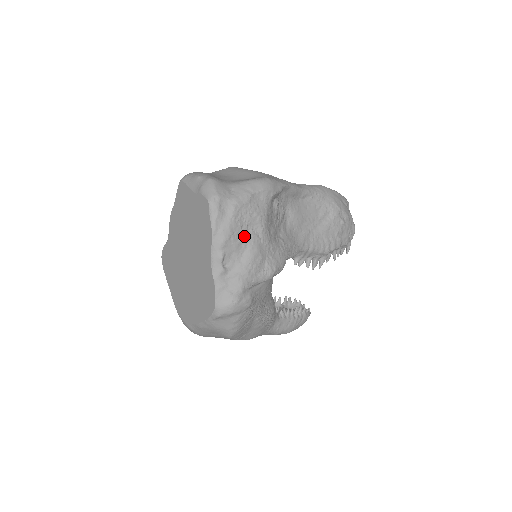
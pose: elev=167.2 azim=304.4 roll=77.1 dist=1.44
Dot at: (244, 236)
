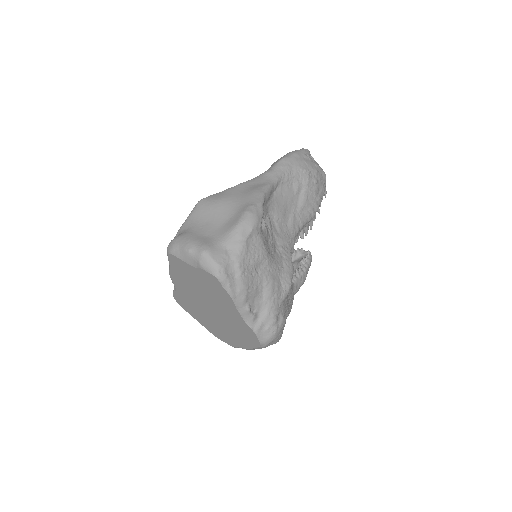
Dot at: (257, 280)
